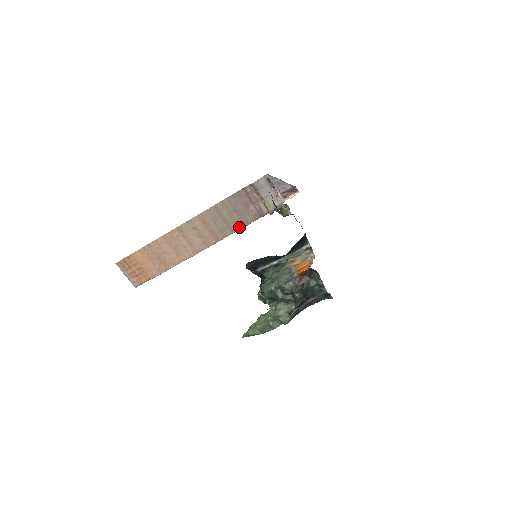
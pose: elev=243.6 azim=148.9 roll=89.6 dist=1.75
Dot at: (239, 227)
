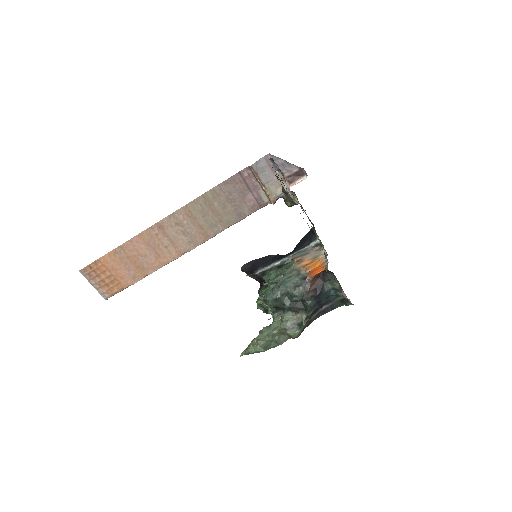
Dot at: (234, 221)
